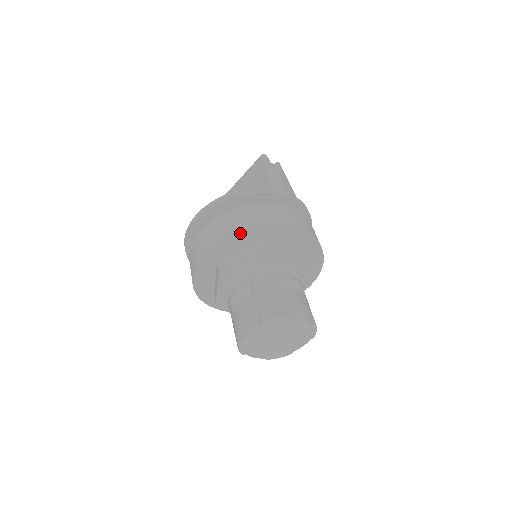
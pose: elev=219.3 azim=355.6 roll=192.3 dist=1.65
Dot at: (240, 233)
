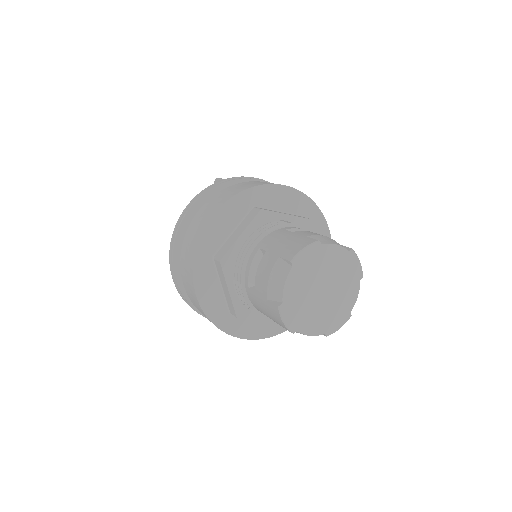
Dot at: (221, 207)
